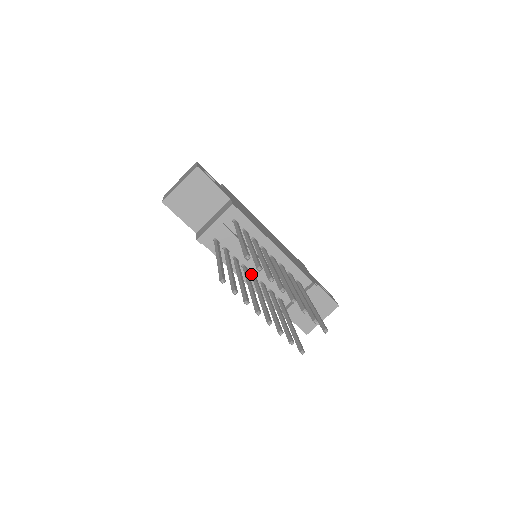
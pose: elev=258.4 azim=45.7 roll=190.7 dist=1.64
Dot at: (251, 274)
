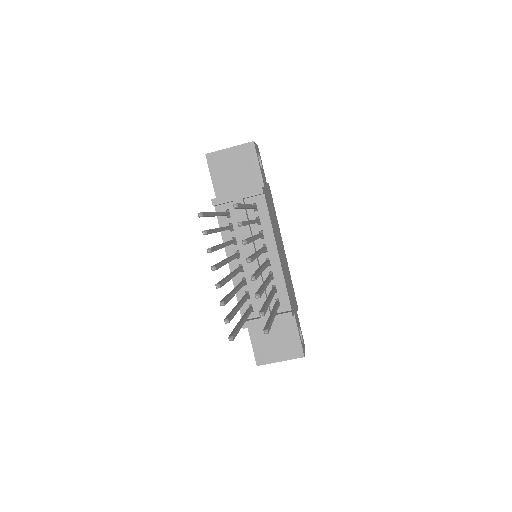
Dot at: (240, 265)
